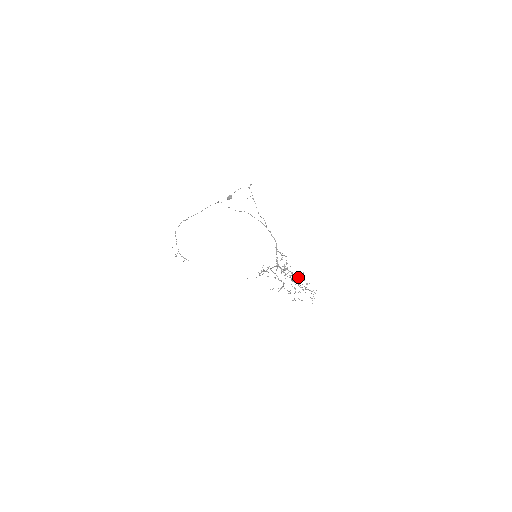
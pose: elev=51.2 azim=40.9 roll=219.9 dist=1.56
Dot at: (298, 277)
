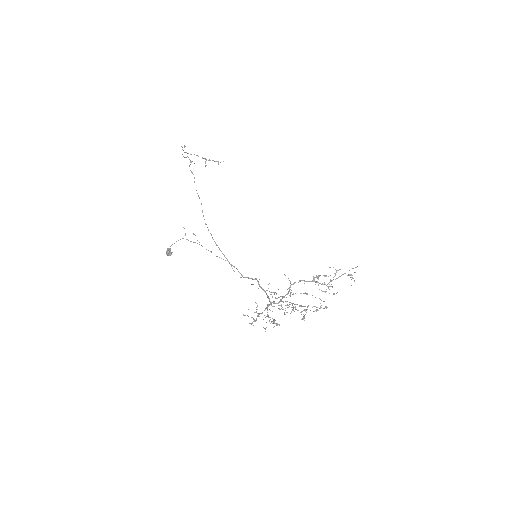
Dot at: (317, 277)
